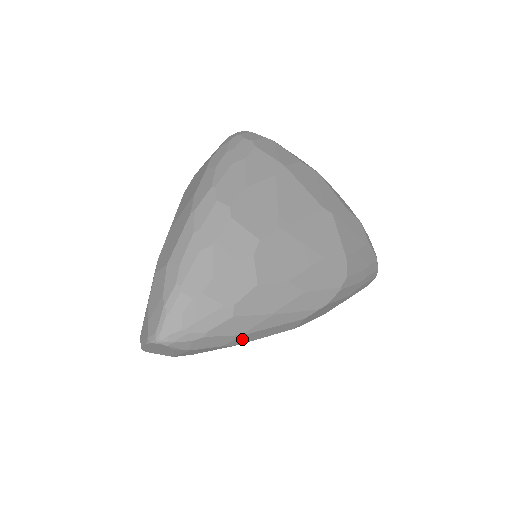
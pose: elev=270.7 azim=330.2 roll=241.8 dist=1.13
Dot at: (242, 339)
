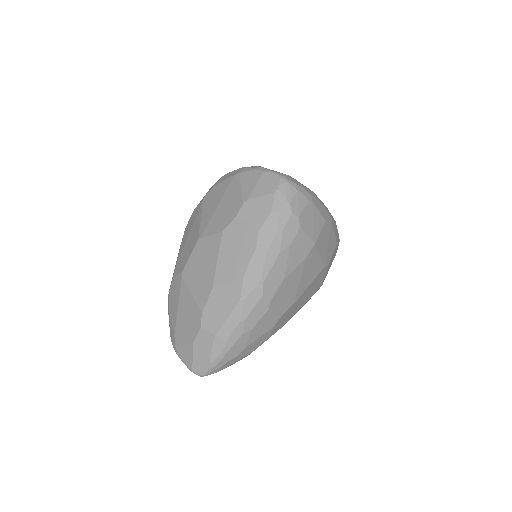
Dot at: occluded
